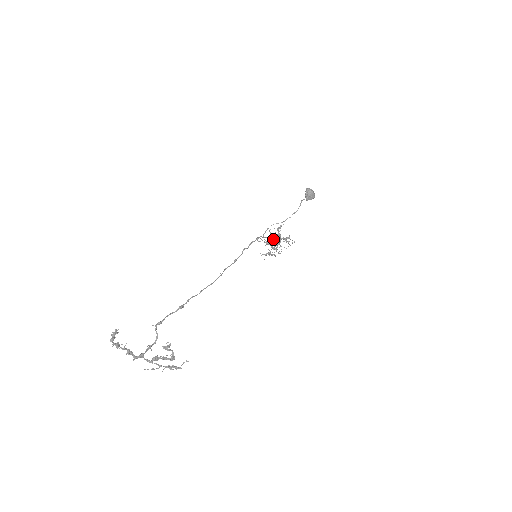
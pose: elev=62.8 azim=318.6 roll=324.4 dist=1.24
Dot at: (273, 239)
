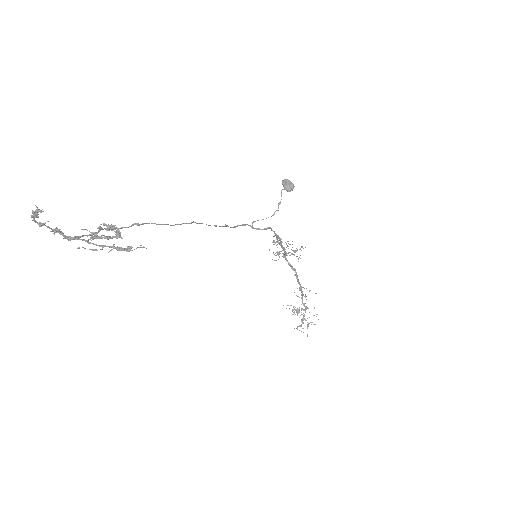
Dot at: (273, 244)
